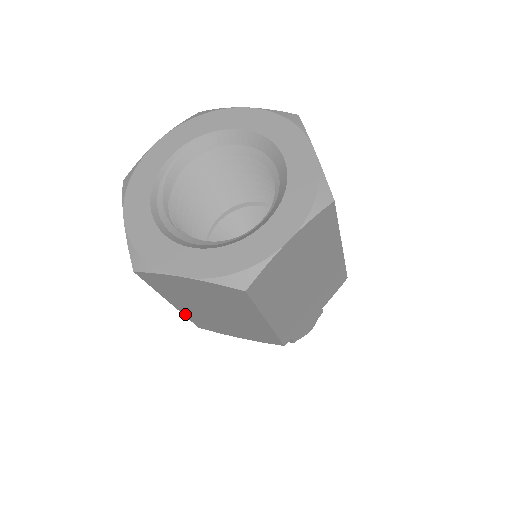
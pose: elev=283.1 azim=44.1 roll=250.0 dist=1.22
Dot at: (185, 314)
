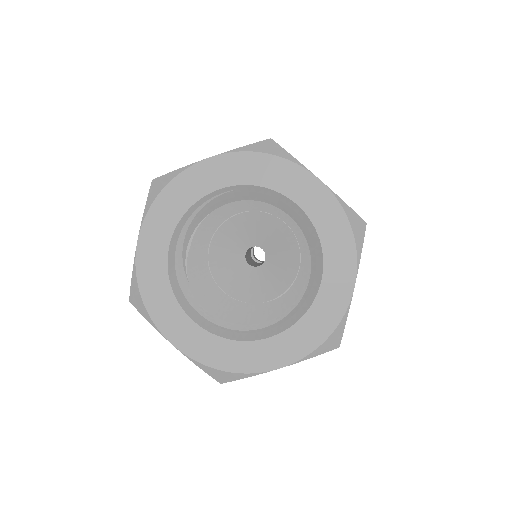
Dot at: occluded
